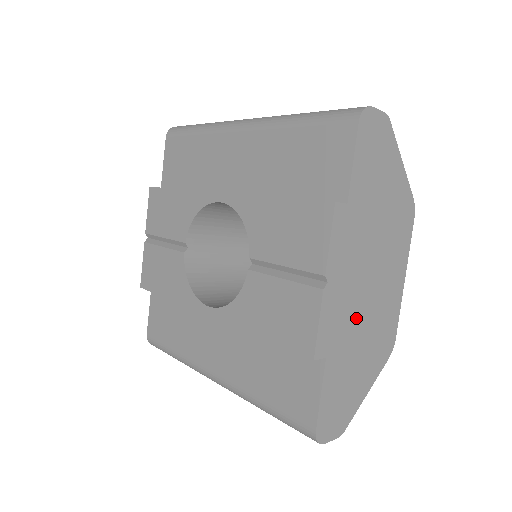
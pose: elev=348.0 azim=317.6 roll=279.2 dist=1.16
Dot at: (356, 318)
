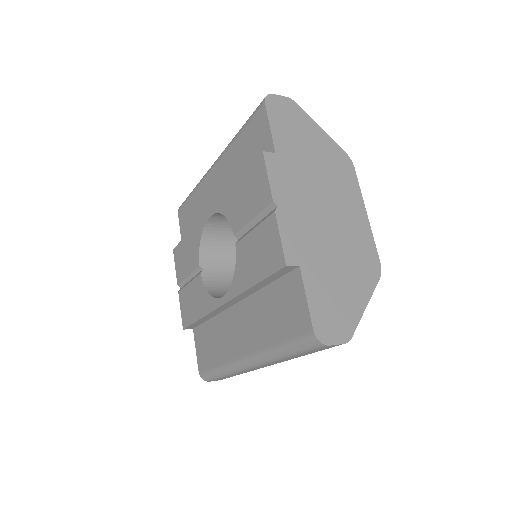
Dot at: (321, 238)
